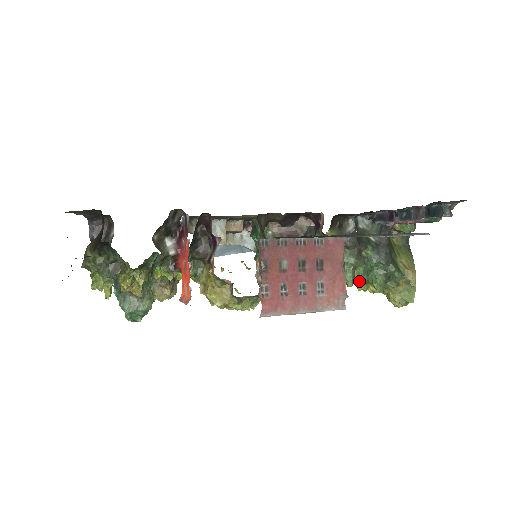
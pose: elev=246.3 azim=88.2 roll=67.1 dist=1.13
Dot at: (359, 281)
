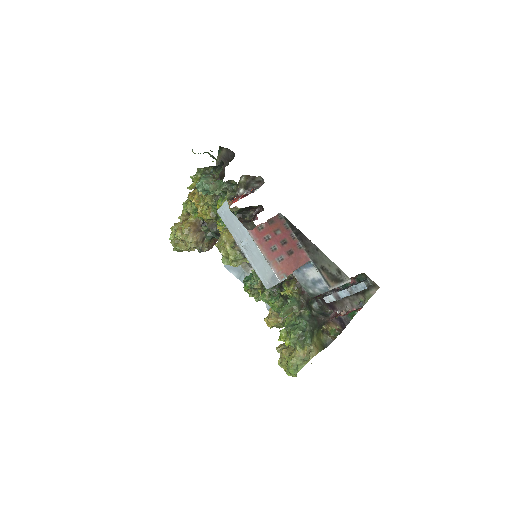
Dot at: (285, 328)
